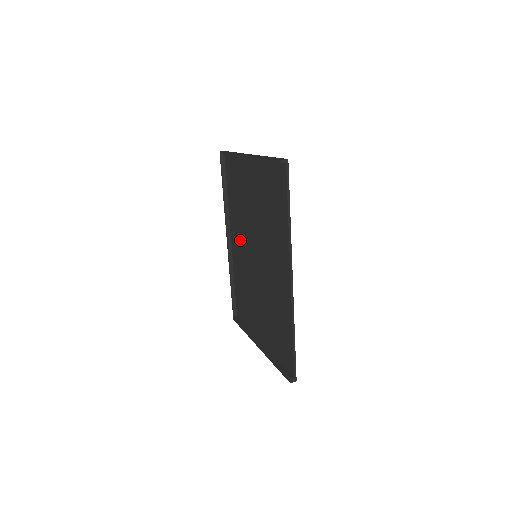
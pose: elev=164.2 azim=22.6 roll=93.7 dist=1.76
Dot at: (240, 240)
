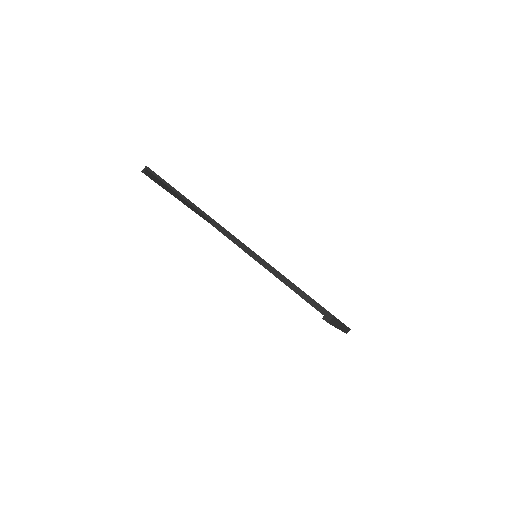
Dot at: occluded
